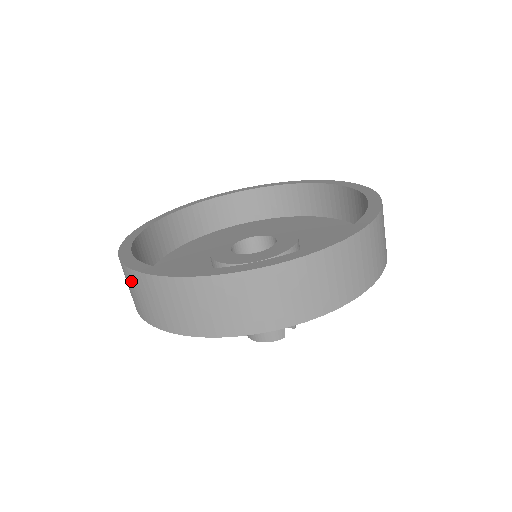
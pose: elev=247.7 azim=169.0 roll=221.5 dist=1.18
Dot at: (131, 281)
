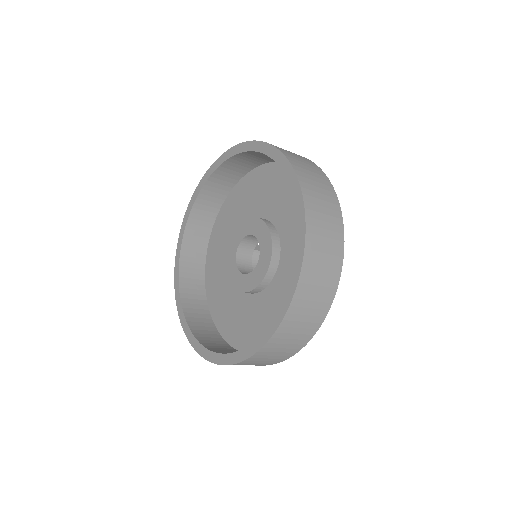
Dot at: occluded
